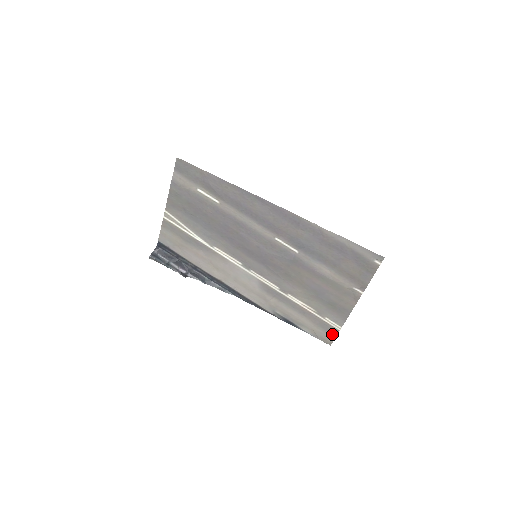
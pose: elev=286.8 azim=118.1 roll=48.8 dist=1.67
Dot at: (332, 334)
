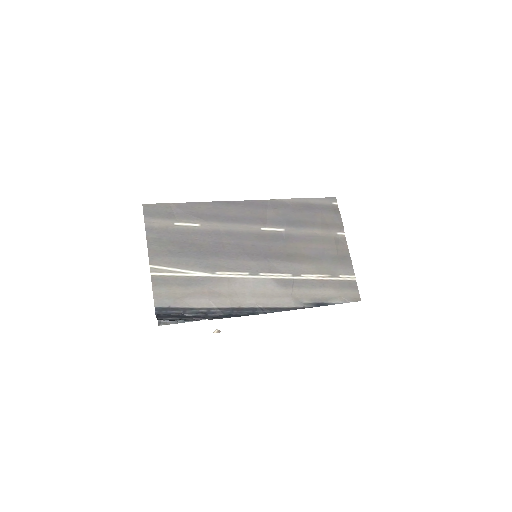
Dot at: (354, 288)
